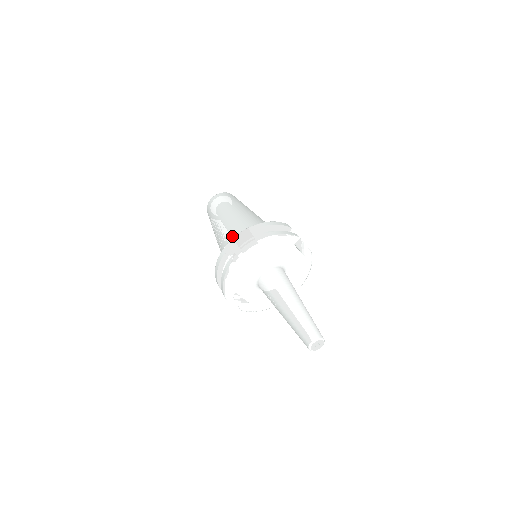
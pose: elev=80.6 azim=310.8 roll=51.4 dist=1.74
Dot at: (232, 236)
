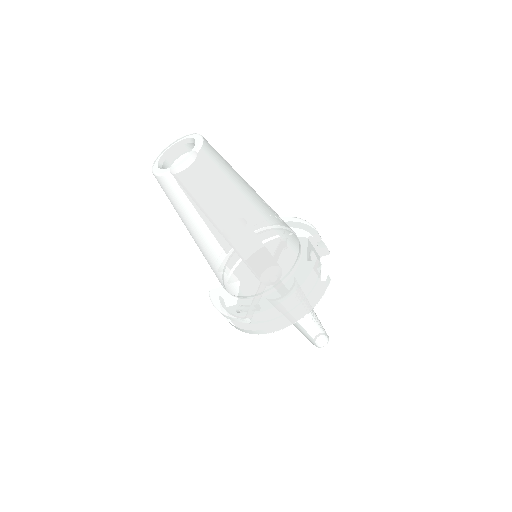
Dot at: (239, 281)
